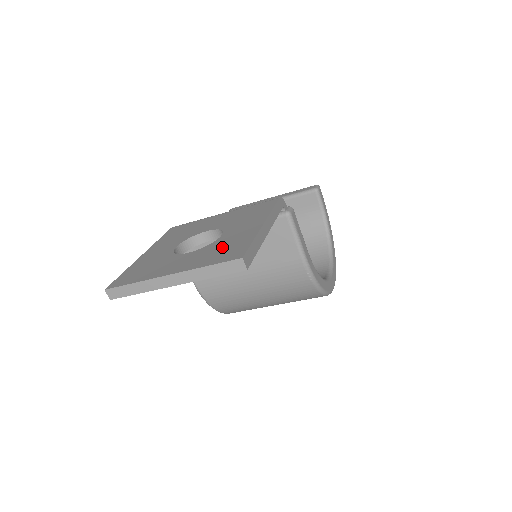
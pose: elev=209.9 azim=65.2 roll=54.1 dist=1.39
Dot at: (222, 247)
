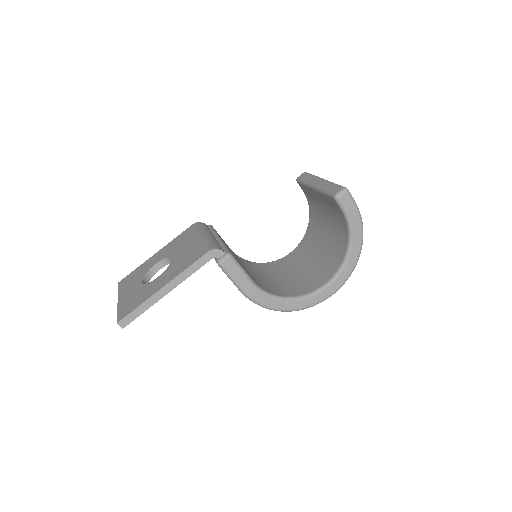
Dot at: (138, 296)
